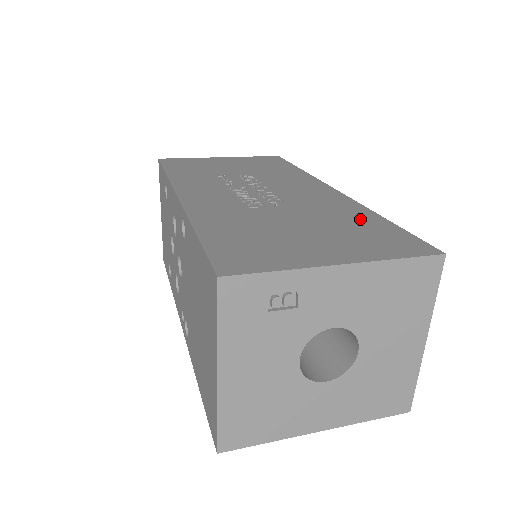
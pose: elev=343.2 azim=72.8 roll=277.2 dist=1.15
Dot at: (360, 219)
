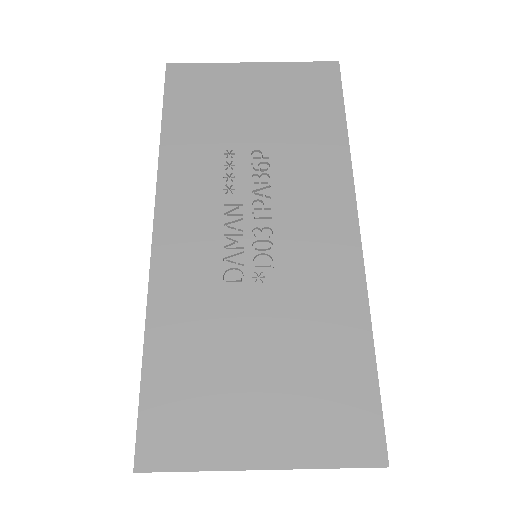
Dot at: (341, 344)
